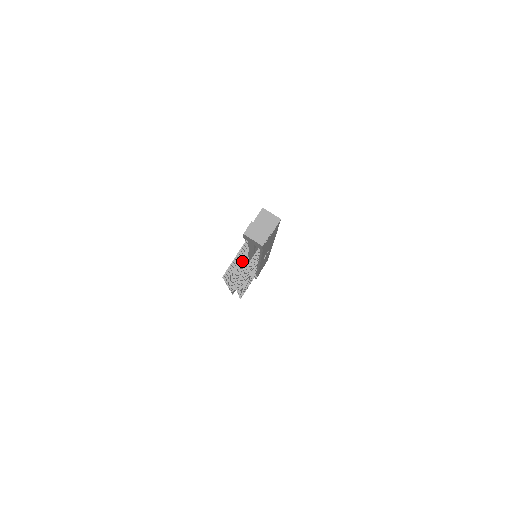
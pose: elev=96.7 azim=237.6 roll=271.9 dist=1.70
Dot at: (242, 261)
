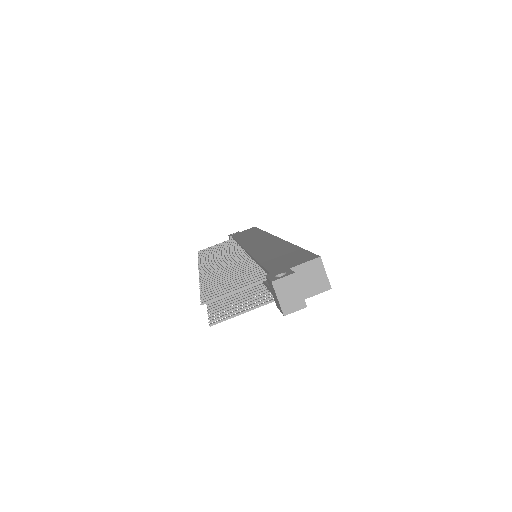
Dot at: occluded
